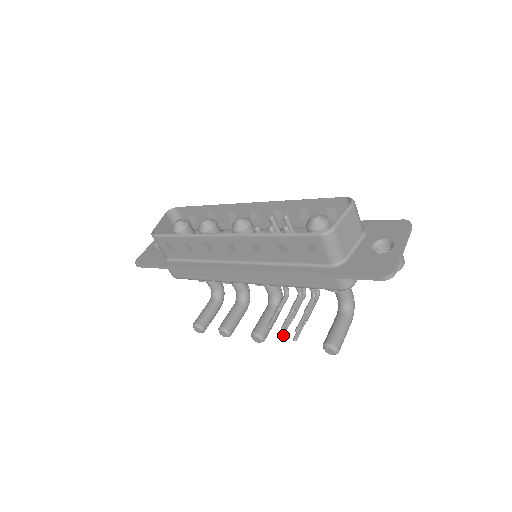
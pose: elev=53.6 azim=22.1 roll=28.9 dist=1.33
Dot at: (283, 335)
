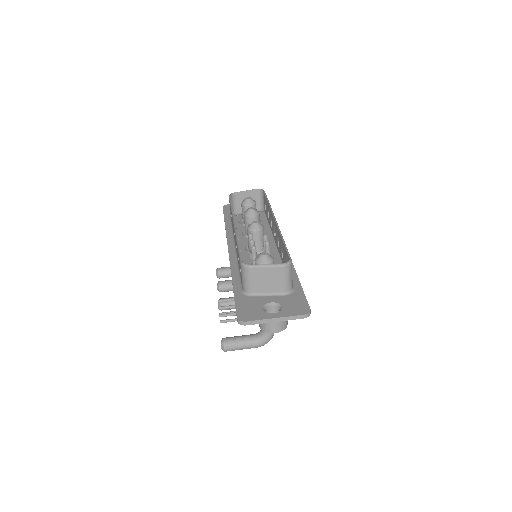
Dot at: occluded
